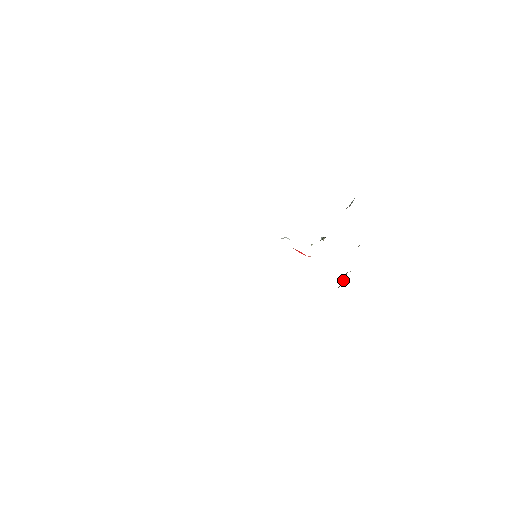
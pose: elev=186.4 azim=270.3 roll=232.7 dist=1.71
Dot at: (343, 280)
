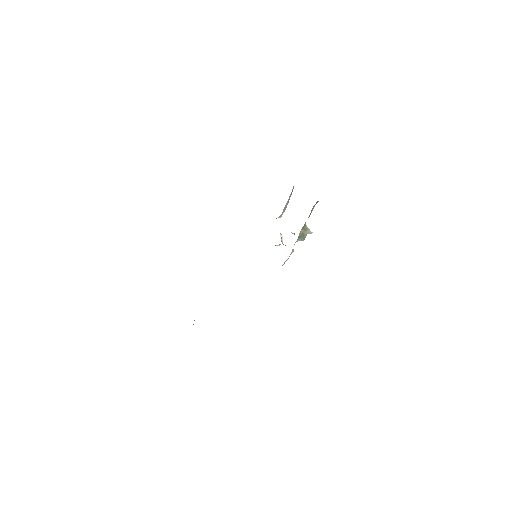
Dot at: occluded
